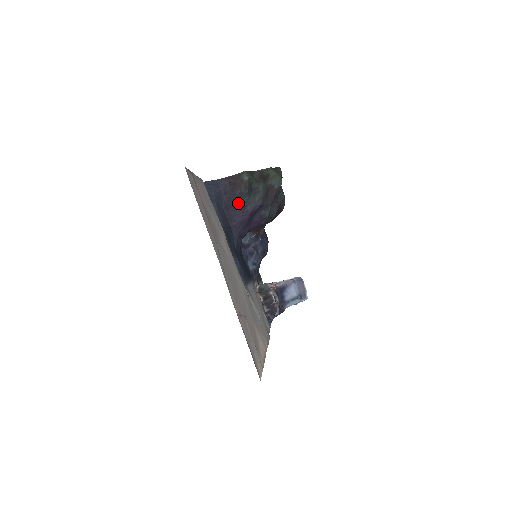
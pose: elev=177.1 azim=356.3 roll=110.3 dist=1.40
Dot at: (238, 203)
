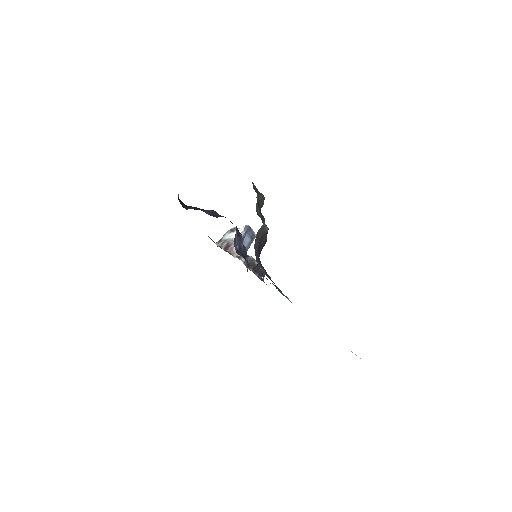
Dot at: (261, 246)
